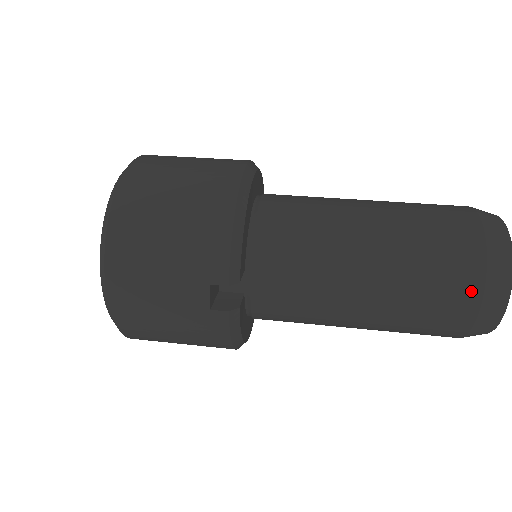
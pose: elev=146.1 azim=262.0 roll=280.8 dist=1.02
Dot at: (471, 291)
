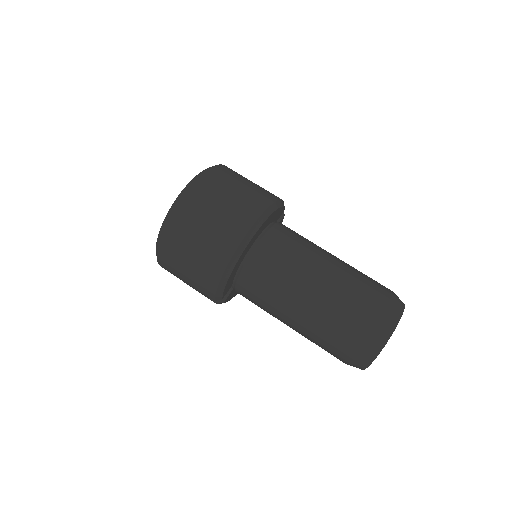
Dot at: (342, 359)
